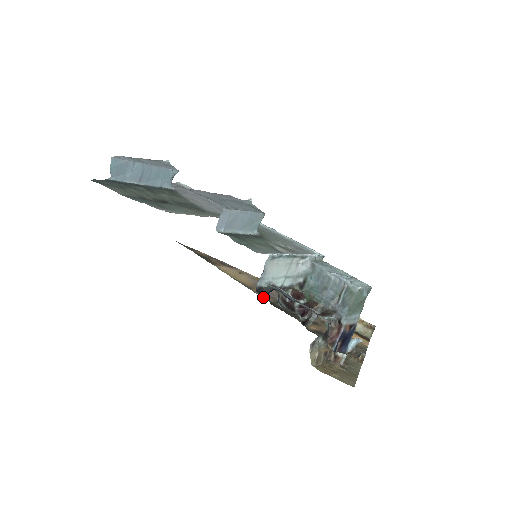
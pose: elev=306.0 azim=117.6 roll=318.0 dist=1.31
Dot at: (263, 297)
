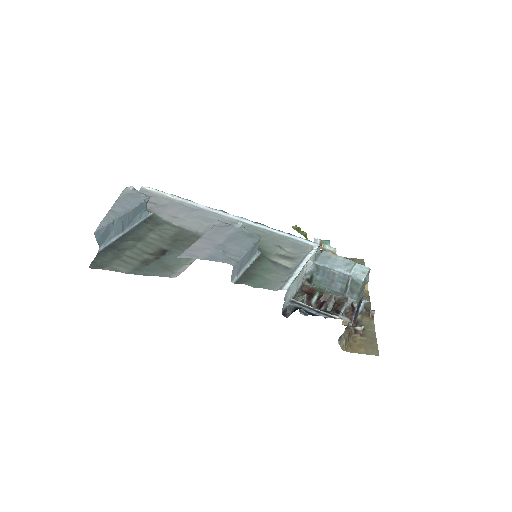
Dot at: occluded
